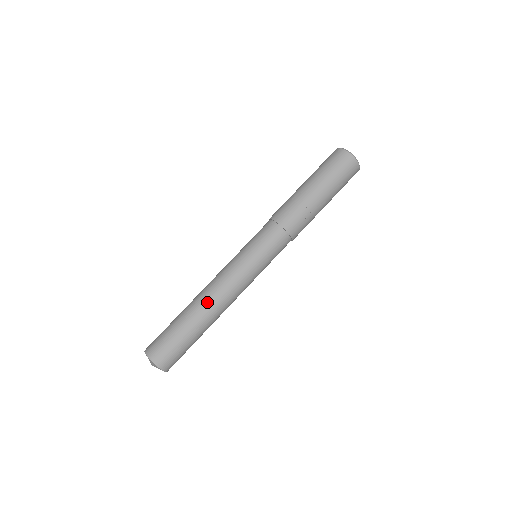
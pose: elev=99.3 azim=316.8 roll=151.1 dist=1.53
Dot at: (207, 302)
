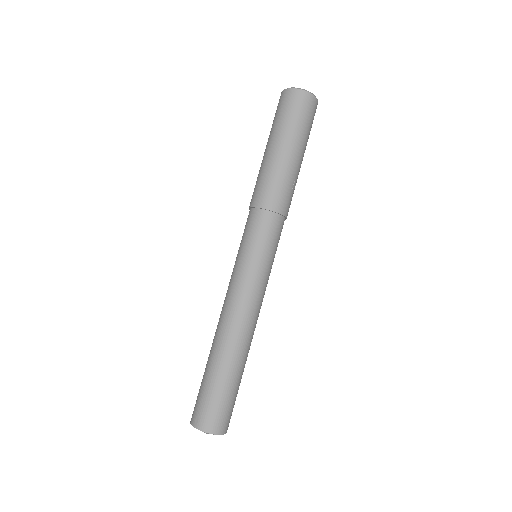
Dot at: (245, 339)
